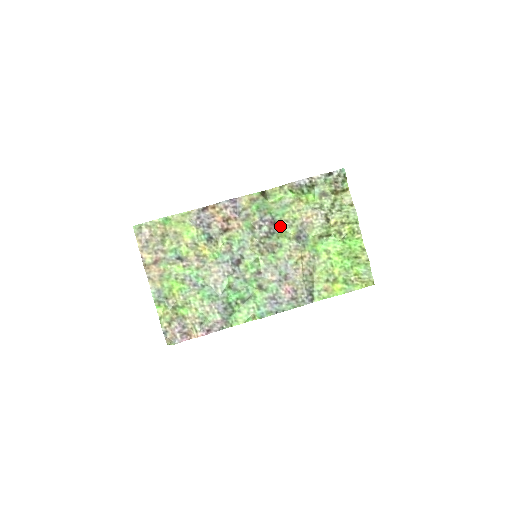
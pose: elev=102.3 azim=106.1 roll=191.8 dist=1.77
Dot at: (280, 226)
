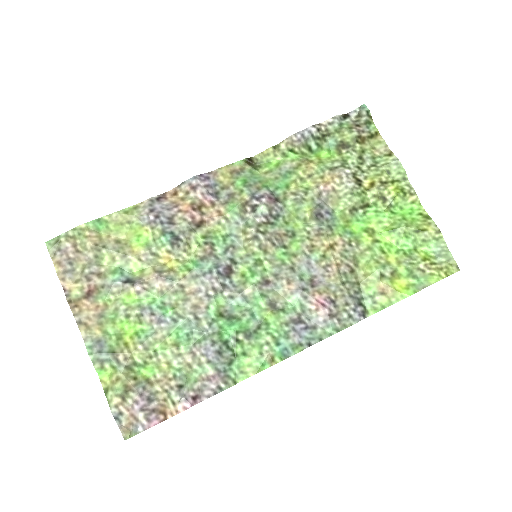
Dot at: (286, 203)
